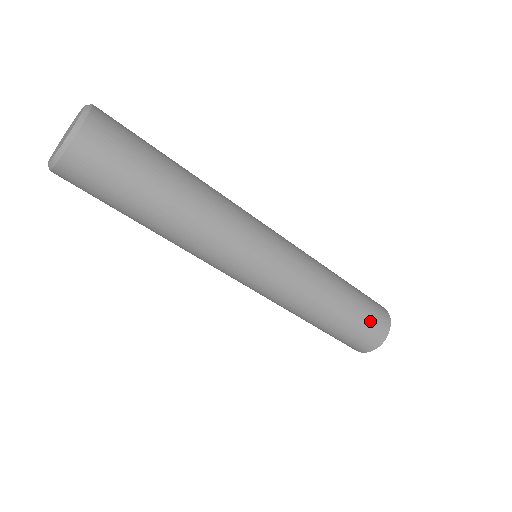
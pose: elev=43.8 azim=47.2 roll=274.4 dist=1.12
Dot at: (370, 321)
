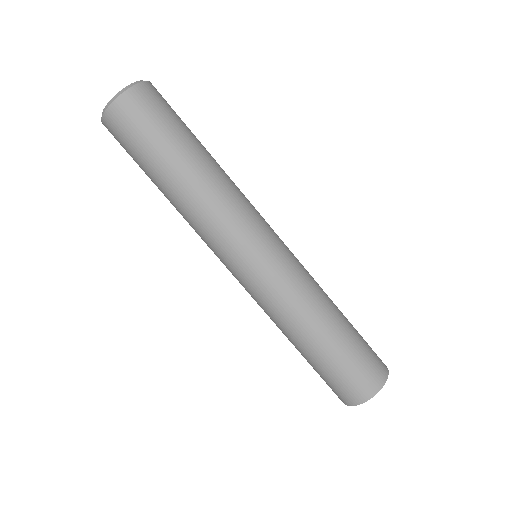
Dot at: (363, 361)
